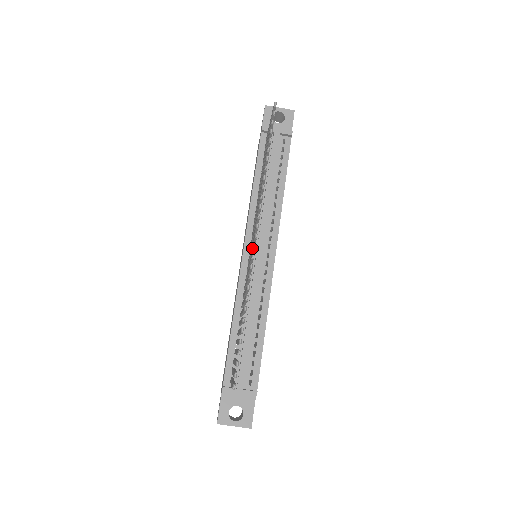
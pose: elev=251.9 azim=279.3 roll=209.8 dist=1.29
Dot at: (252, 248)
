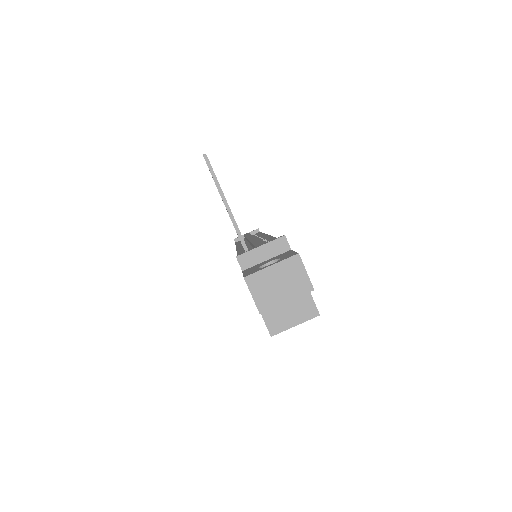
Dot at: occluded
